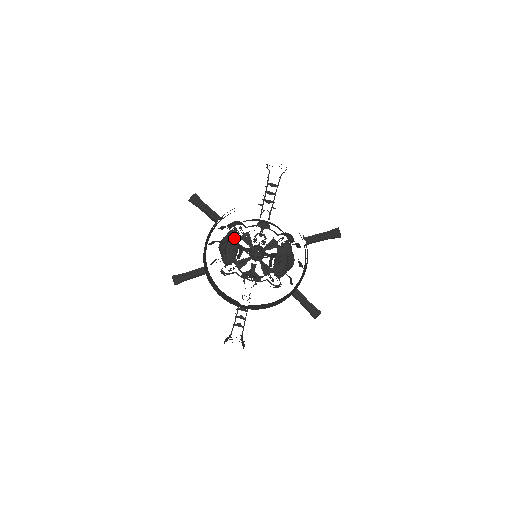
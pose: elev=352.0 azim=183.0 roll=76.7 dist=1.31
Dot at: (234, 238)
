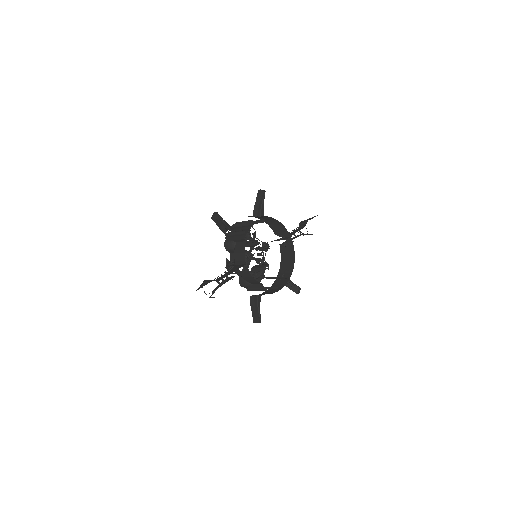
Dot at: (247, 235)
